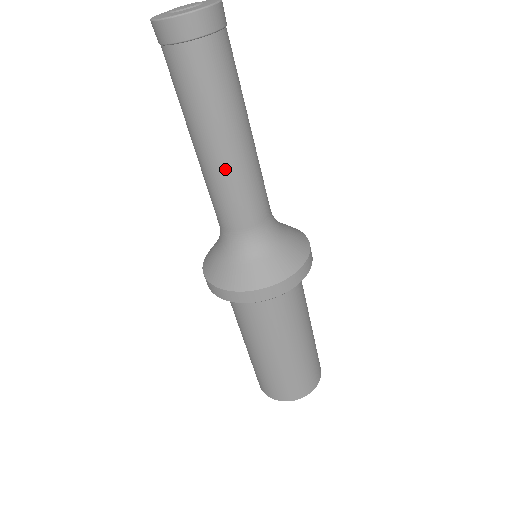
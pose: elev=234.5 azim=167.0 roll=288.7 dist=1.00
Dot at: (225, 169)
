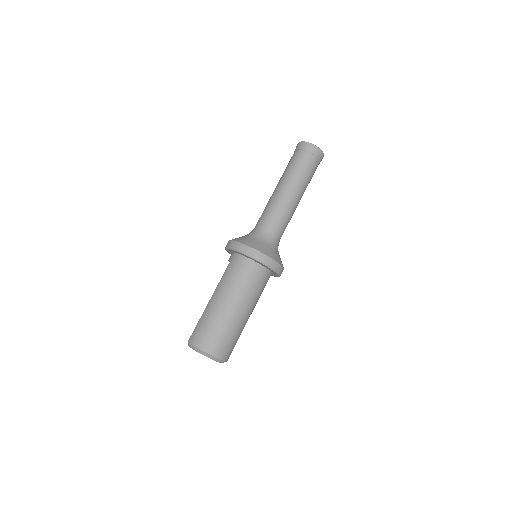
Dot at: (287, 201)
